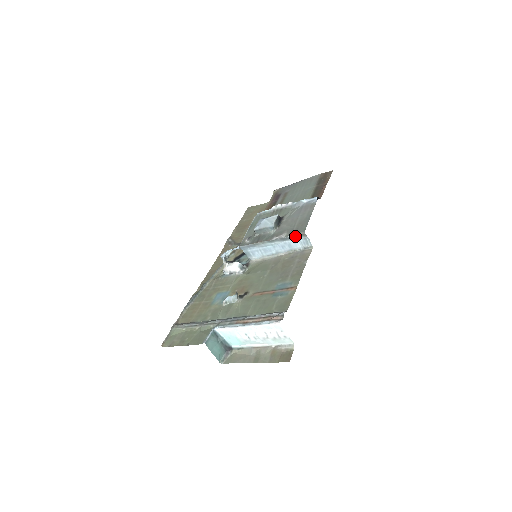
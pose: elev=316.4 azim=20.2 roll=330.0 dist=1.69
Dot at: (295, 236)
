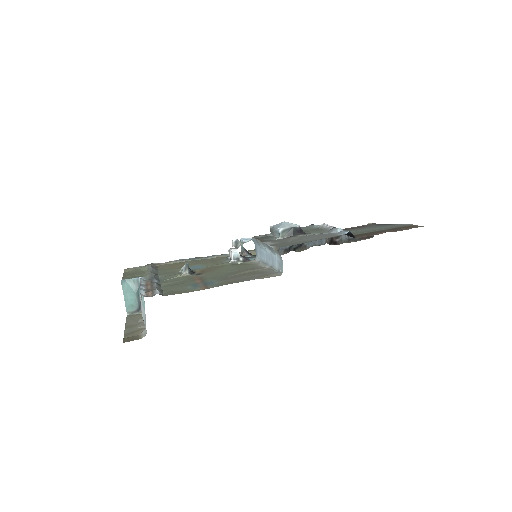
Dot at: (274, 249)
